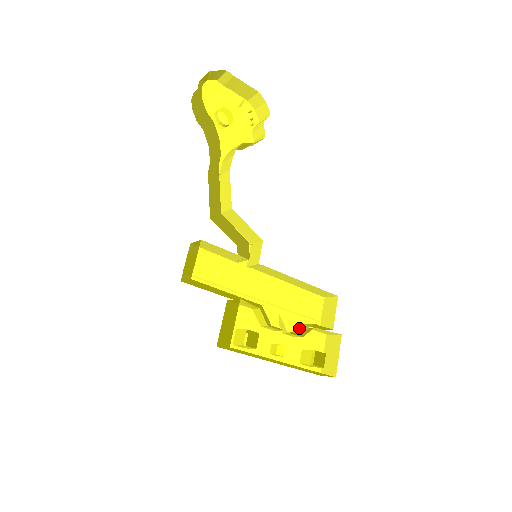
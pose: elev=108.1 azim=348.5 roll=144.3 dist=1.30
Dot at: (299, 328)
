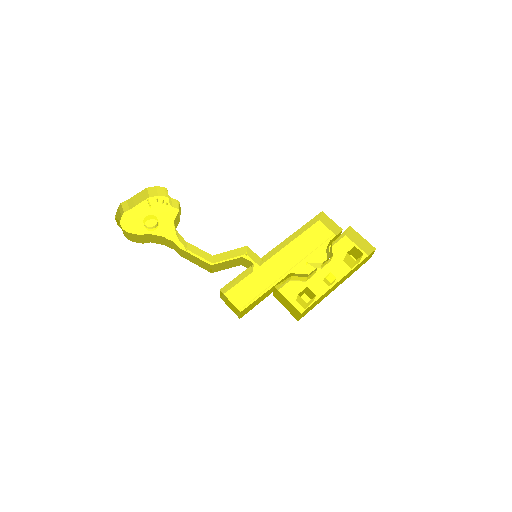
Dot at: (327, 254)
